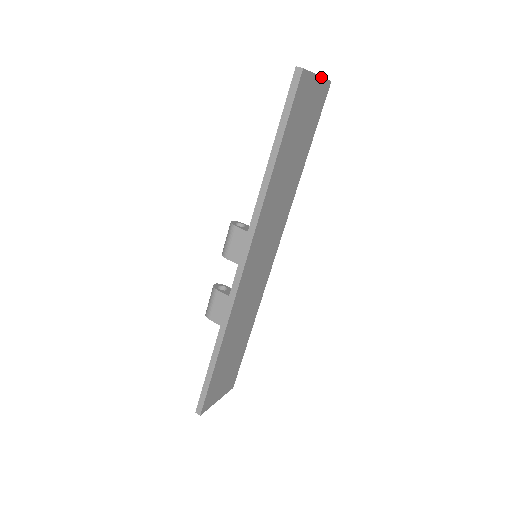
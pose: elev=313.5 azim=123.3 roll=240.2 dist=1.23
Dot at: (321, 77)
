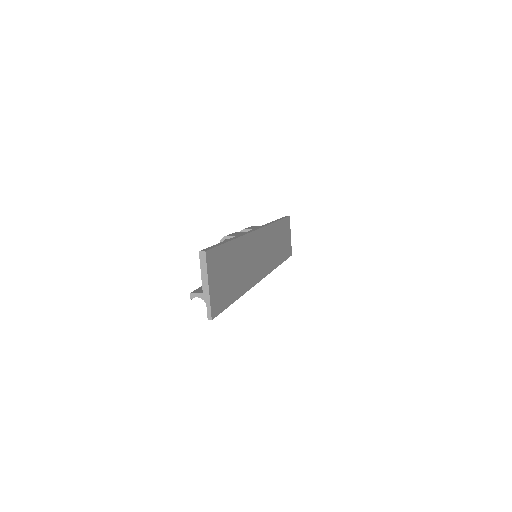
Dot at: occluded
